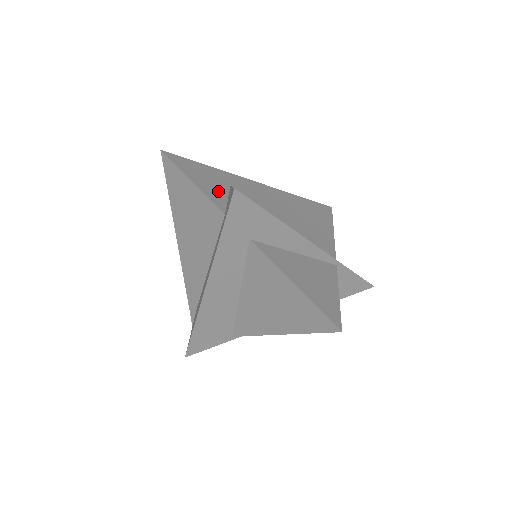
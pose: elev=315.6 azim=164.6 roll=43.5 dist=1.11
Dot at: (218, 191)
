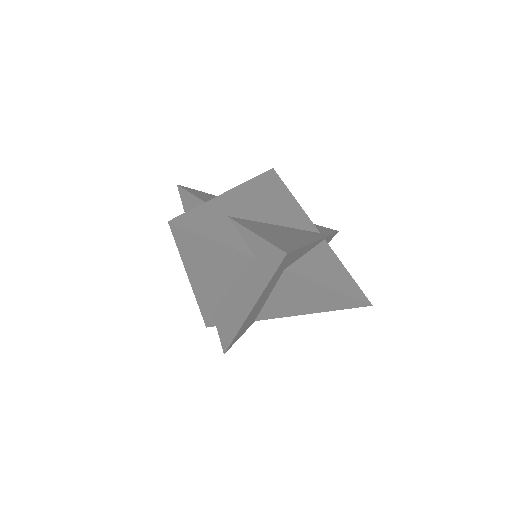
Dot at: (230, 233)
